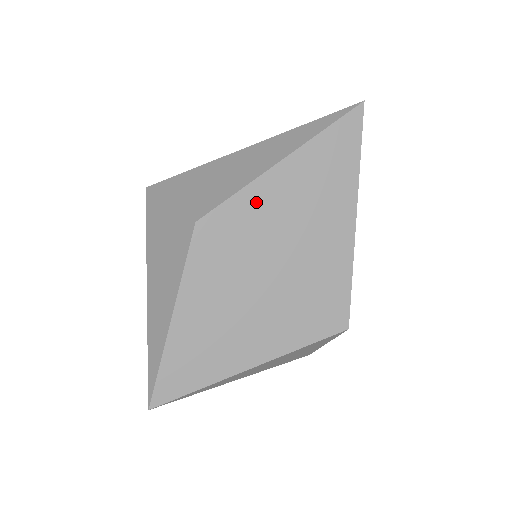
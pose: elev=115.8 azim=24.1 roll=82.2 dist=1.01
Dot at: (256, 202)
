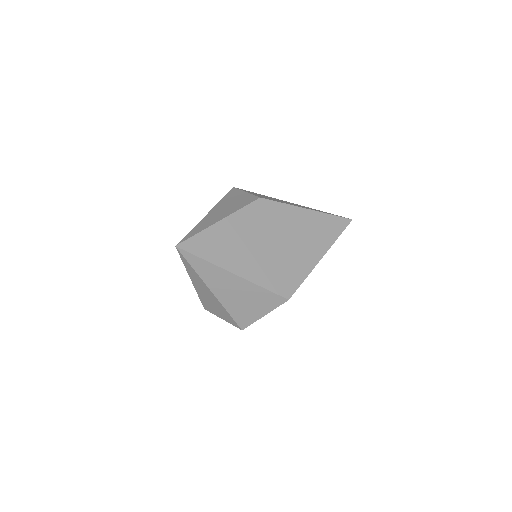
Dot at: (288, 213)
